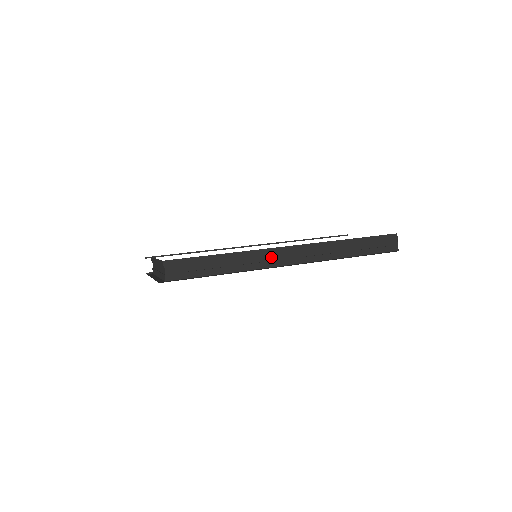
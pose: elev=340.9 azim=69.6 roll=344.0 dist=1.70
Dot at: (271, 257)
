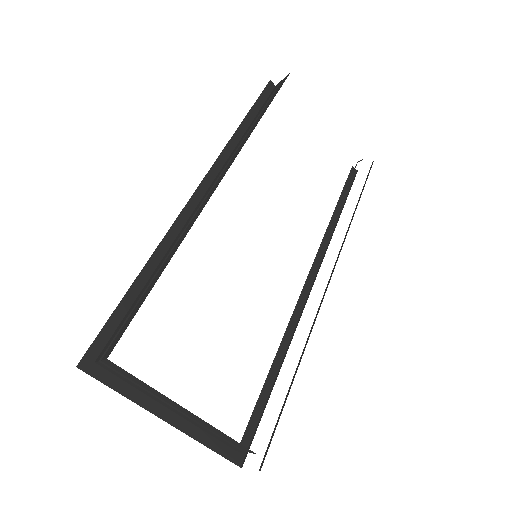
Dot at: occluded
